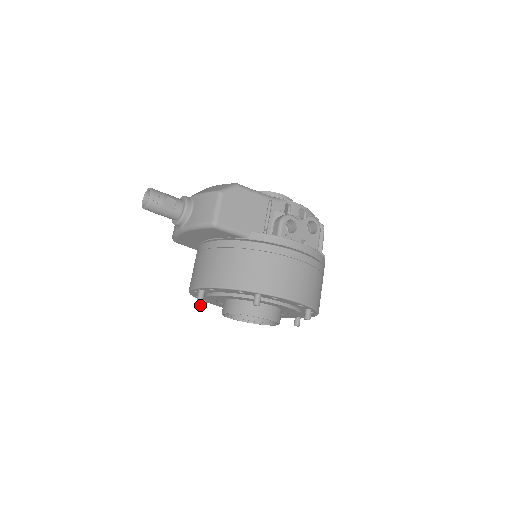
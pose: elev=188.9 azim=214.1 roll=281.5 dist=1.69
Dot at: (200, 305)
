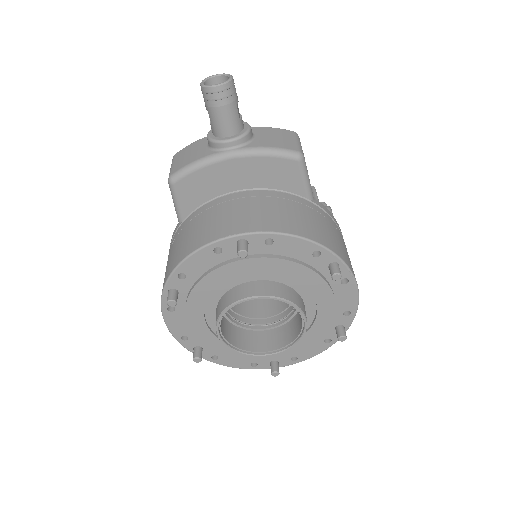
Dot at: (171, 295)
